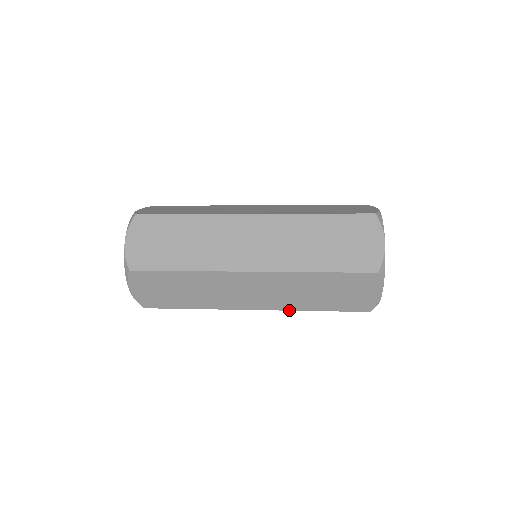
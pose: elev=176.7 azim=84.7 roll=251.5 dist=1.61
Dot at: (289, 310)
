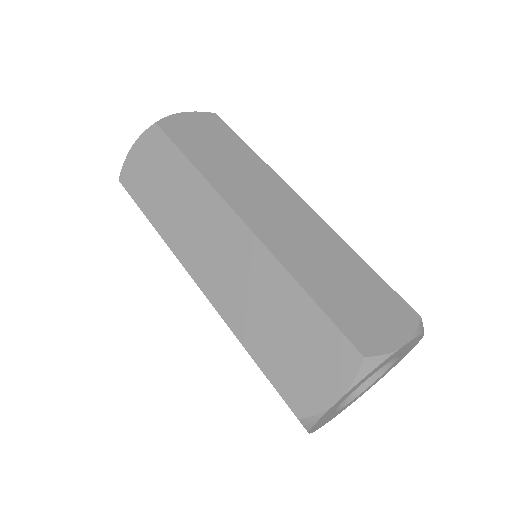
Dot at: occluded
